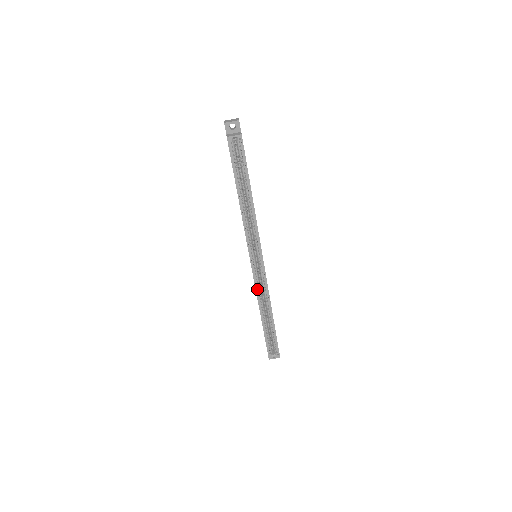
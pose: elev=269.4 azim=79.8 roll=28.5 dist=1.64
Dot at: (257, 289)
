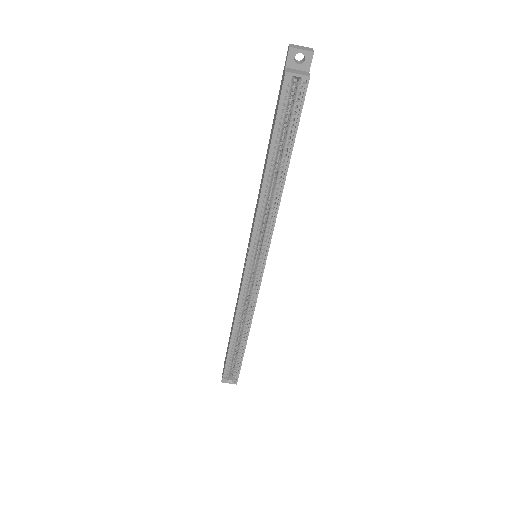
Dot at: (241, 299)
